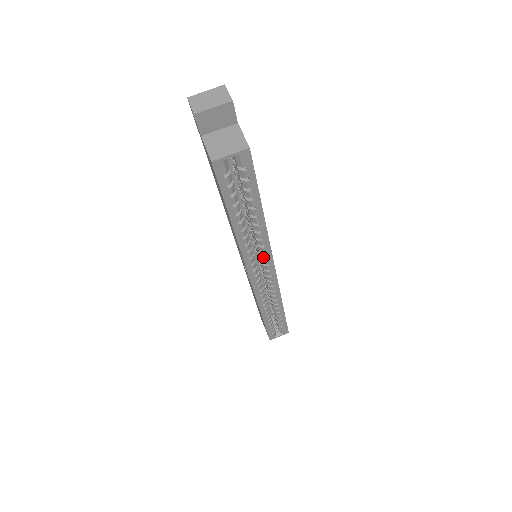
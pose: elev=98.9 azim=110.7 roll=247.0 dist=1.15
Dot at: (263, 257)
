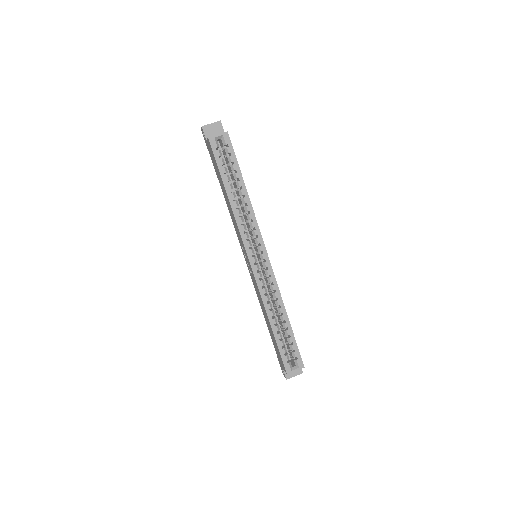
Dot at: (254, 235)
